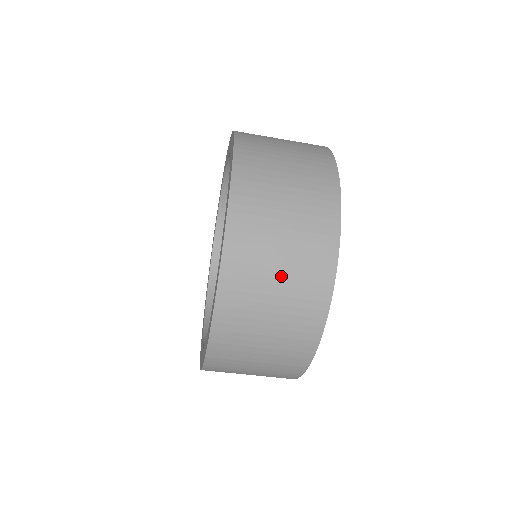
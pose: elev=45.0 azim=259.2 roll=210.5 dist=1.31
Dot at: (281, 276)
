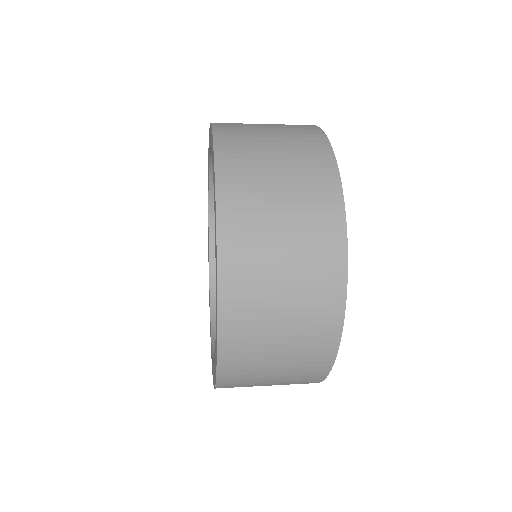
Dot at: (283, 343)
